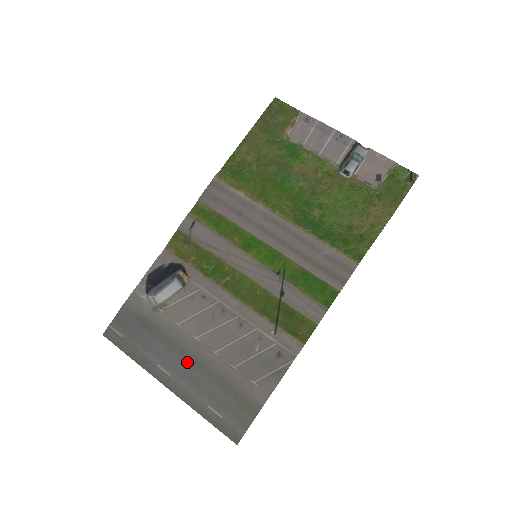
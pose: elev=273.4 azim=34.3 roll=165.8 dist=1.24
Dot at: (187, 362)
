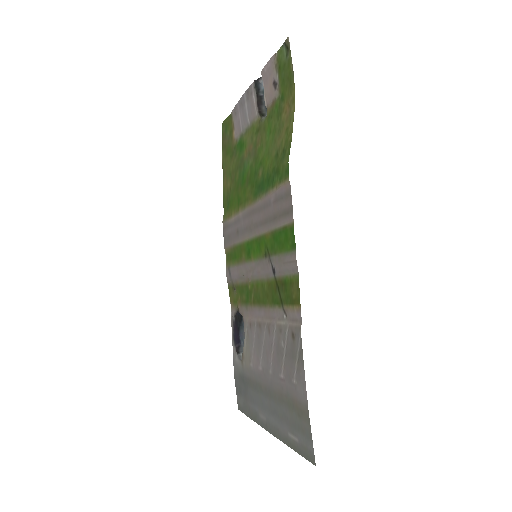
Dot at: (266, 396)
